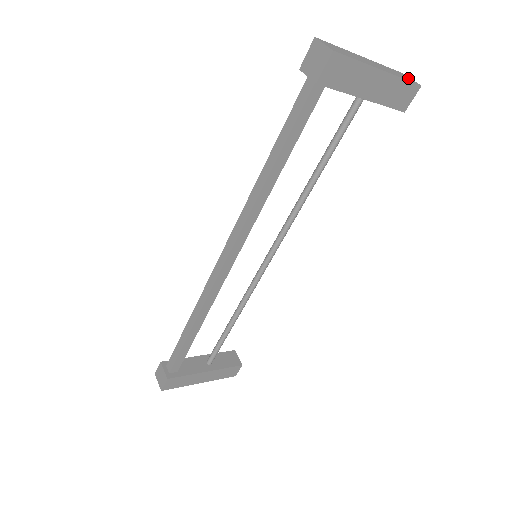
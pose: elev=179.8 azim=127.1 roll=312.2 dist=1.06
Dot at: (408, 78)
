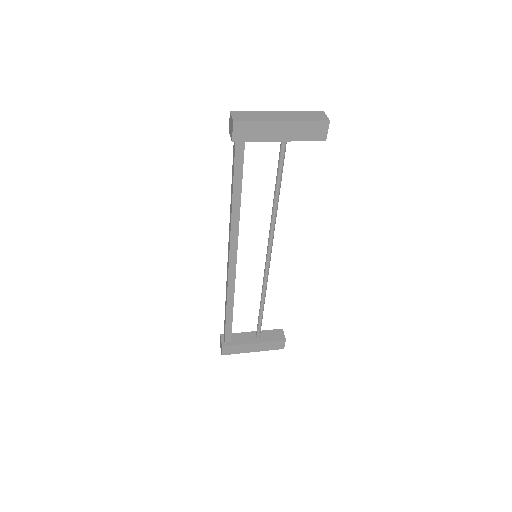
Dot at: (320, 116)
